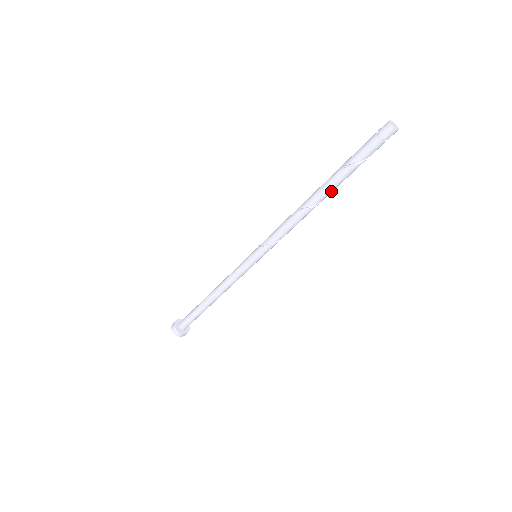
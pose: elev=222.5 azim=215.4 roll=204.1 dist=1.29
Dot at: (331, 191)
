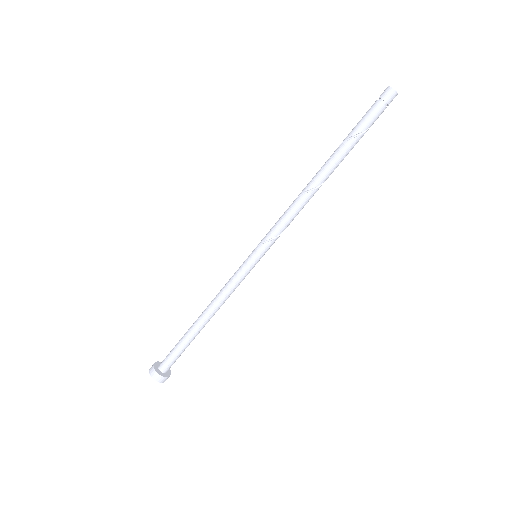
Dot at: (337, 166)
